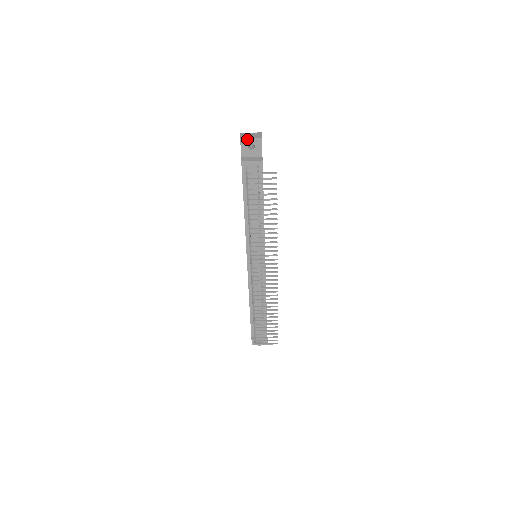
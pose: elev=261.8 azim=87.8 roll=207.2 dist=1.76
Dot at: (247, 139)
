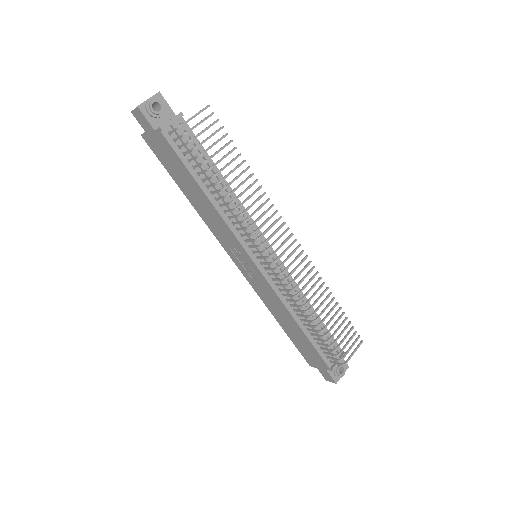
Dot at: (145, 102)
